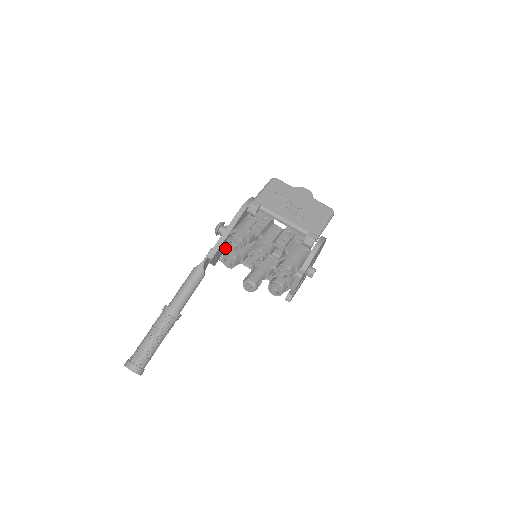
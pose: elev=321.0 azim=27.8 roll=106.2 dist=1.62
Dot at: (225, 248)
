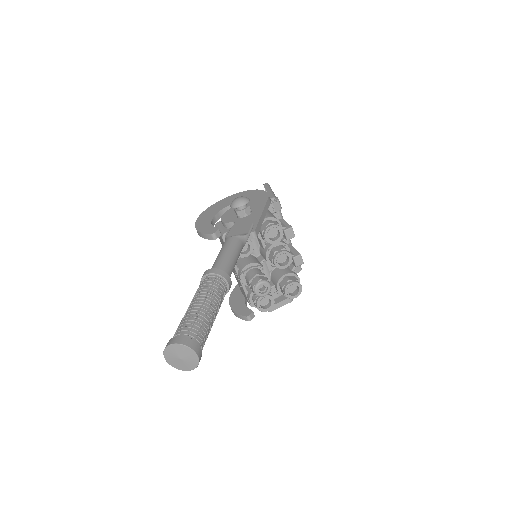
Dot at: occluded
